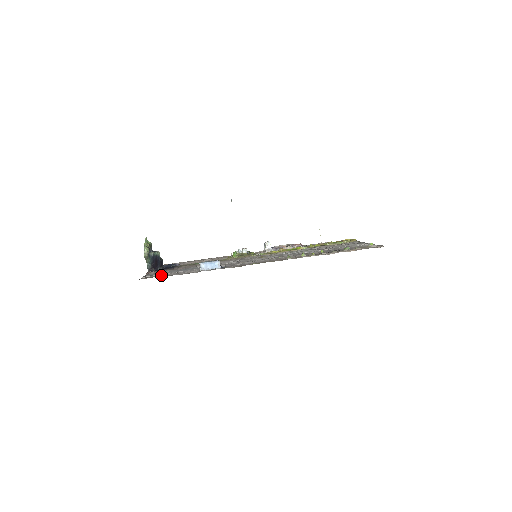
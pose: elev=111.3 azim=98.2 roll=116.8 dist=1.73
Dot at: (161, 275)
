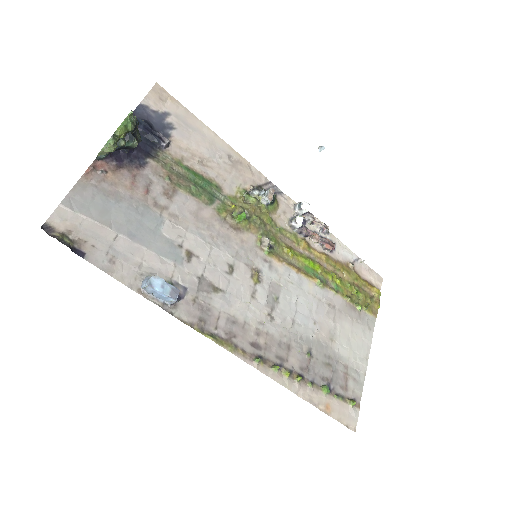
Dot at: (88, 233)
